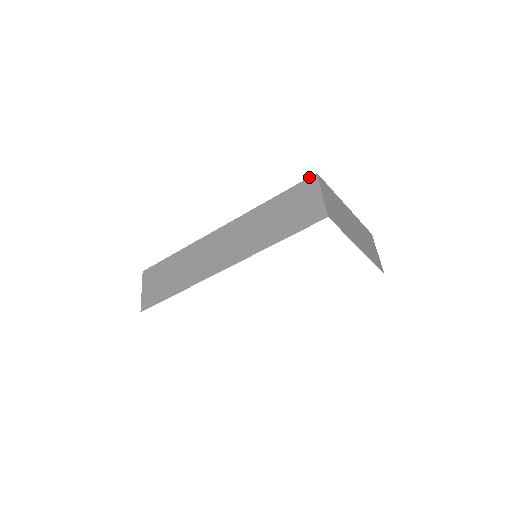
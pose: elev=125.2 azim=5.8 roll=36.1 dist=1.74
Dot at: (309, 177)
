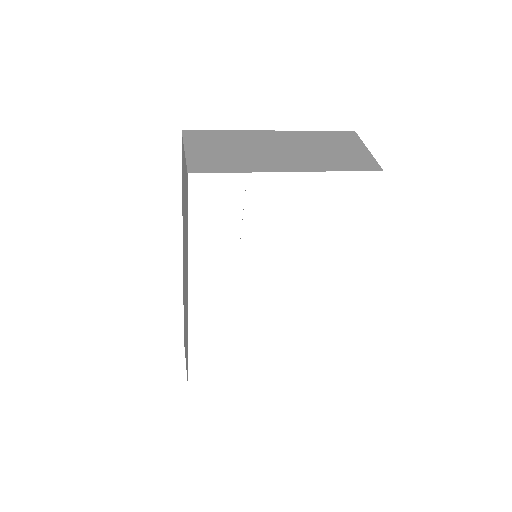
Dot at: occluded
